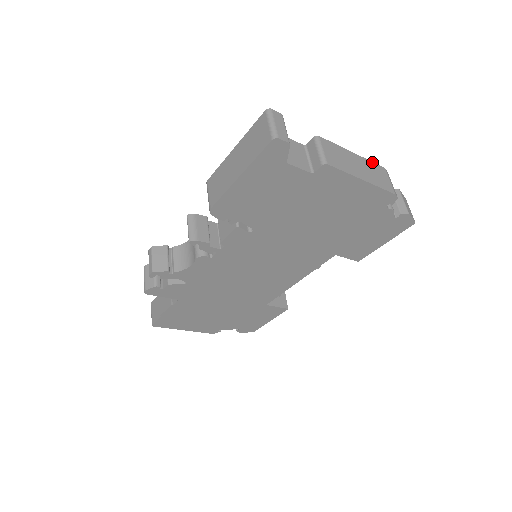
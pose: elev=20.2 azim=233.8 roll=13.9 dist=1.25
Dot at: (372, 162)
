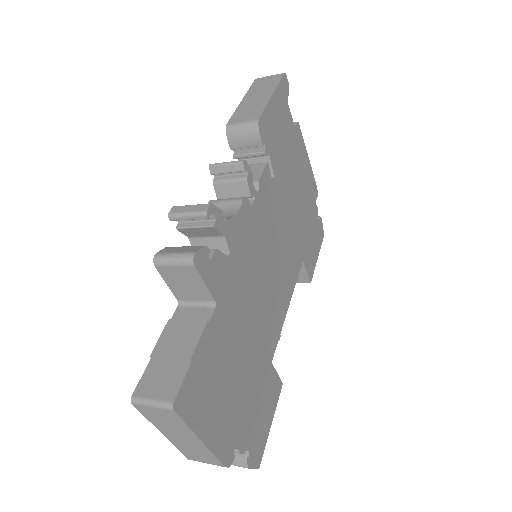
Dot at: occluded
